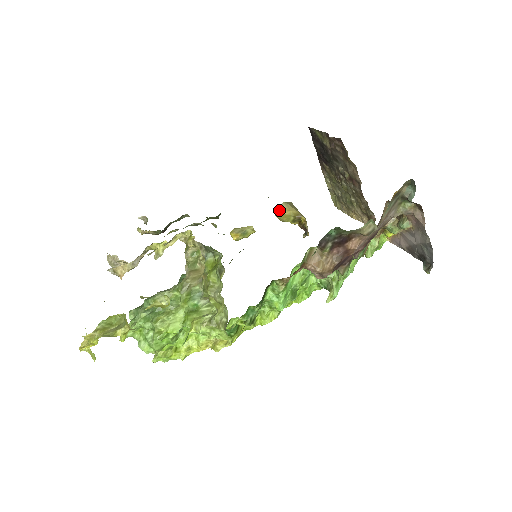
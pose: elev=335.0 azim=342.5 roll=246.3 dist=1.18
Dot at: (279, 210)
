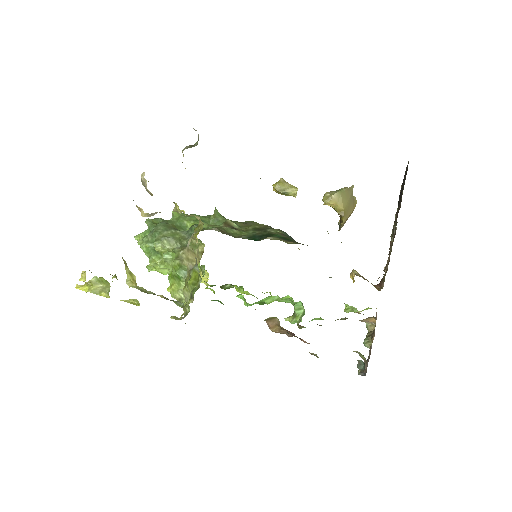
Dot at: (327, 199)
